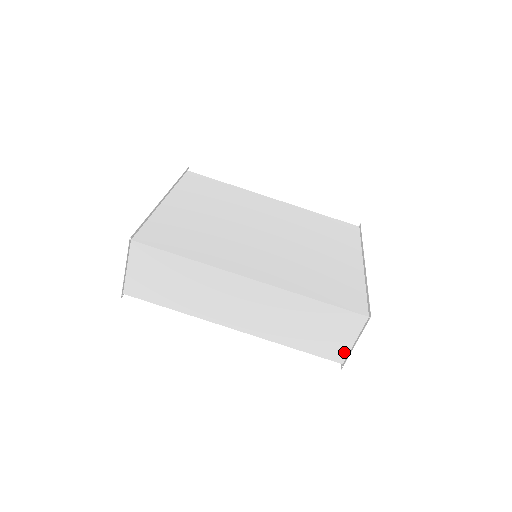
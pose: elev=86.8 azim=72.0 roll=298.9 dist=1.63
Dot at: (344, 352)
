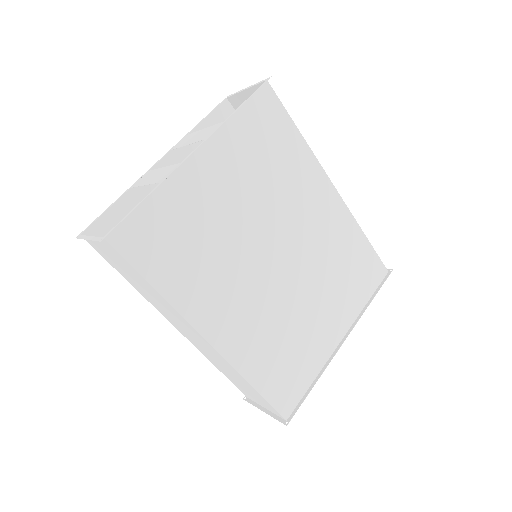
Dot at: (253, 400)
